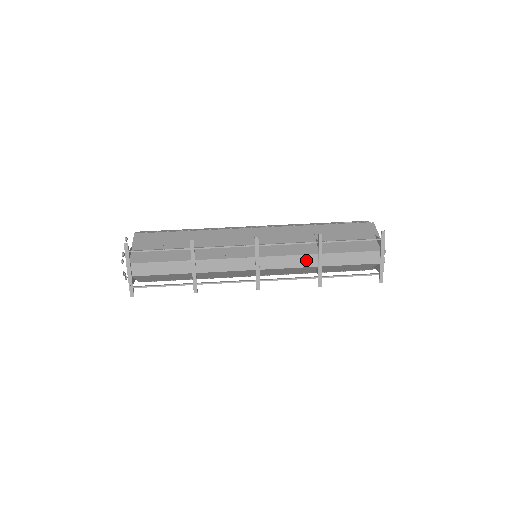
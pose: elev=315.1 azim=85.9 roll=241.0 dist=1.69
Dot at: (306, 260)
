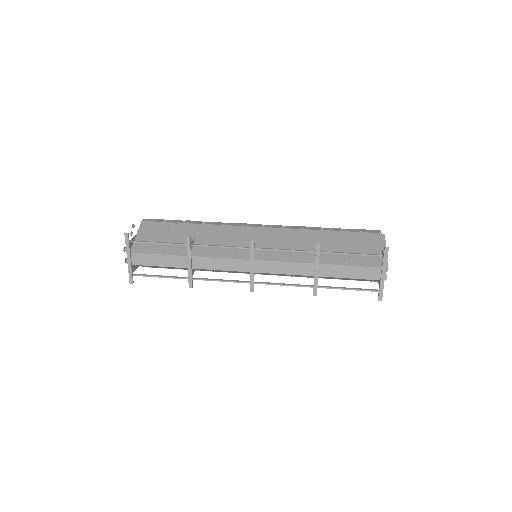
Dot at: (302, 268)
